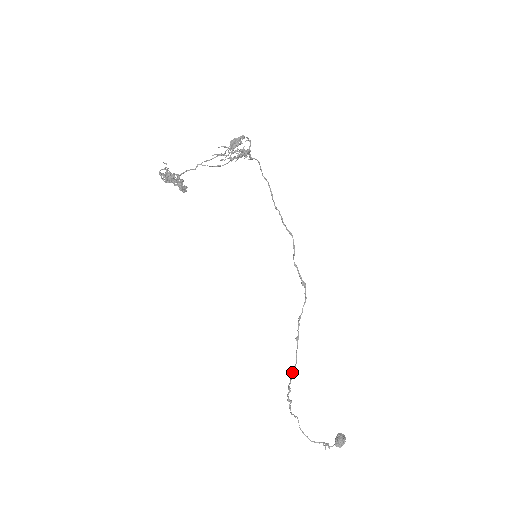
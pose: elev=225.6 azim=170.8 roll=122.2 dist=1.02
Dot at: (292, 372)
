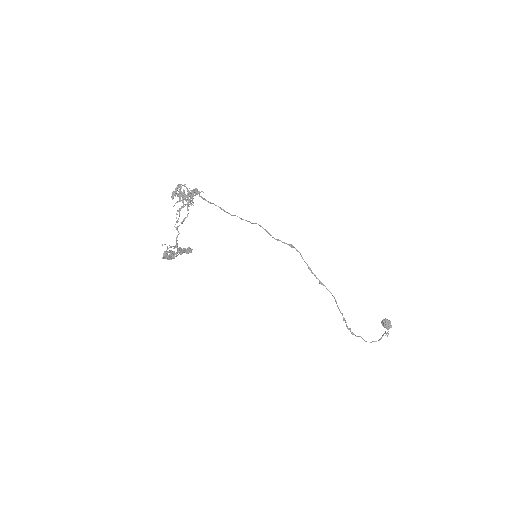
Dot at: (338, 307)
